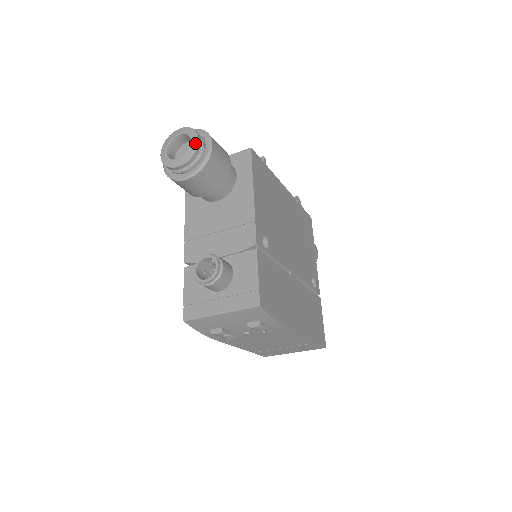
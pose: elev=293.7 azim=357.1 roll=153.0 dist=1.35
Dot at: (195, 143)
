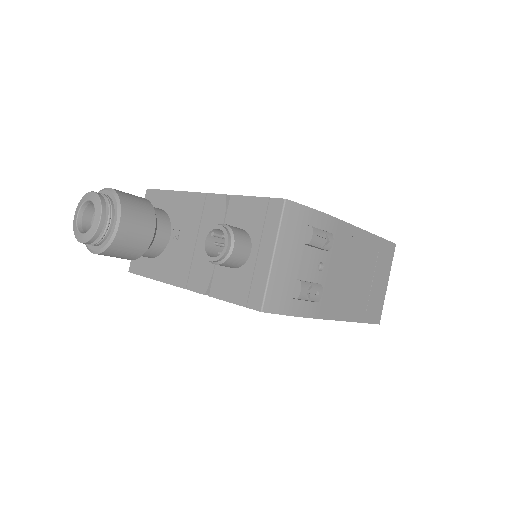
Dot at: (93, 195)
